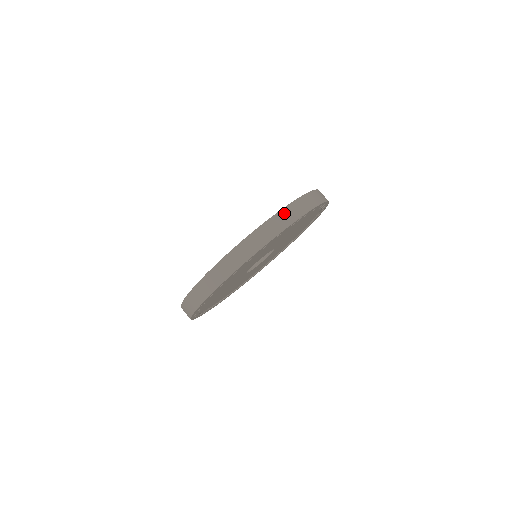
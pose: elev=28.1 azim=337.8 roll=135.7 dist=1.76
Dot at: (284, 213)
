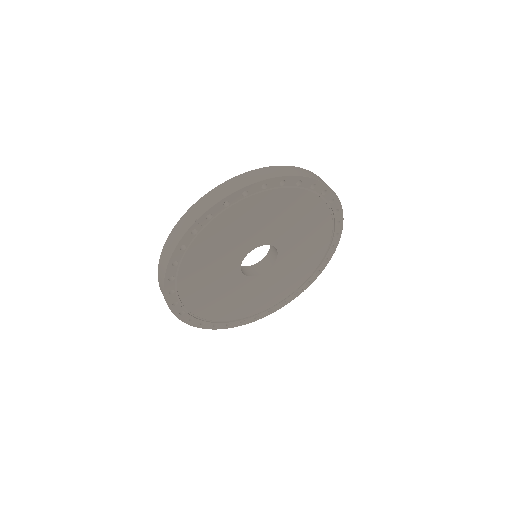
Dot at: (180, 223)
